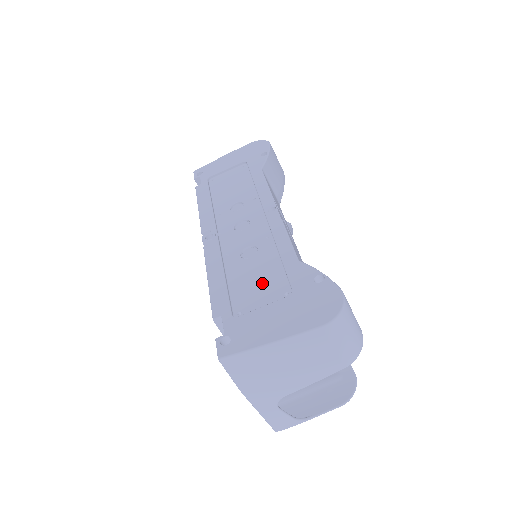
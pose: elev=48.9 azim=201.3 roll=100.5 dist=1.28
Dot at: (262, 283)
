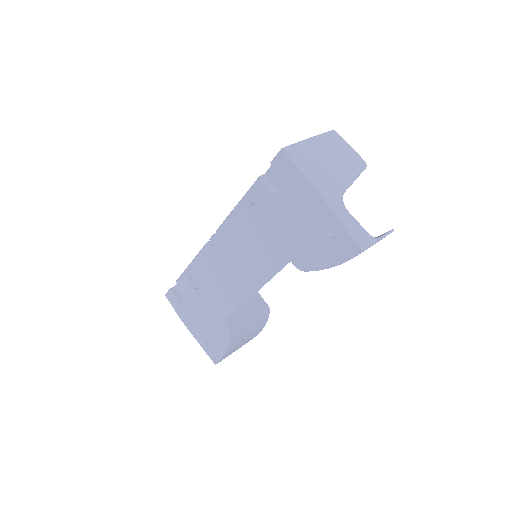
Dot at: occluded
